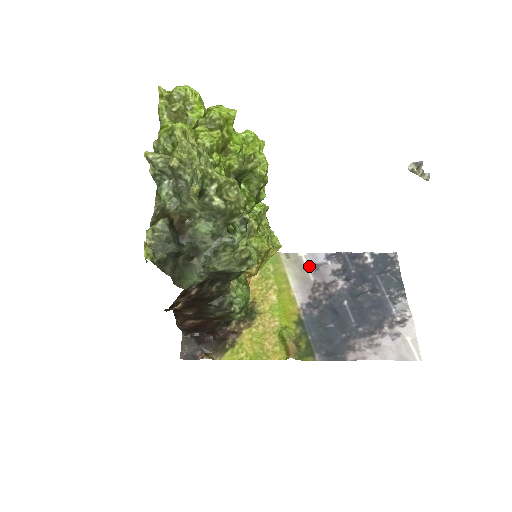
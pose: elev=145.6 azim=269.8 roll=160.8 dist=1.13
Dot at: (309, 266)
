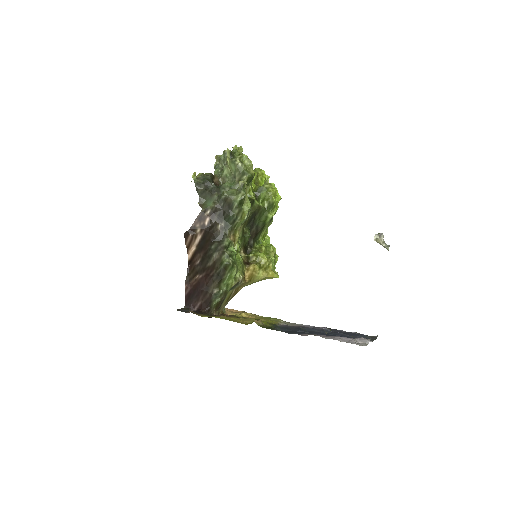
Dot at: occluded
